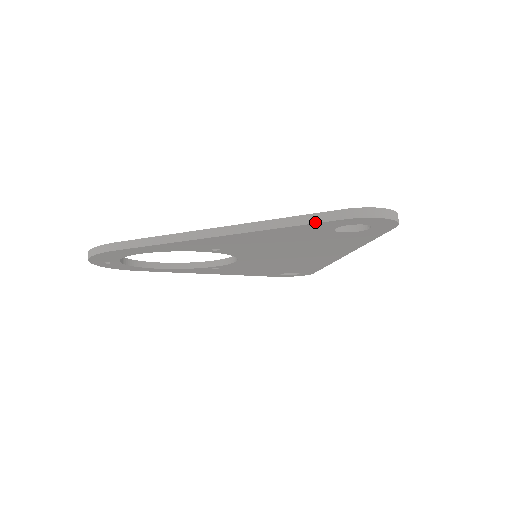
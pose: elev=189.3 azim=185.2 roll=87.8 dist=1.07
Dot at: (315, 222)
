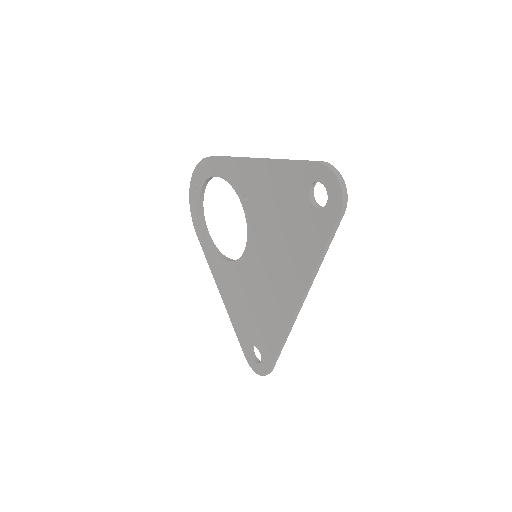
Dot at: (304, 161)
